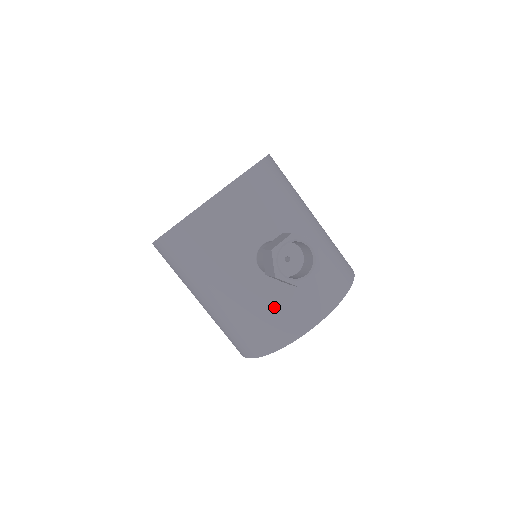
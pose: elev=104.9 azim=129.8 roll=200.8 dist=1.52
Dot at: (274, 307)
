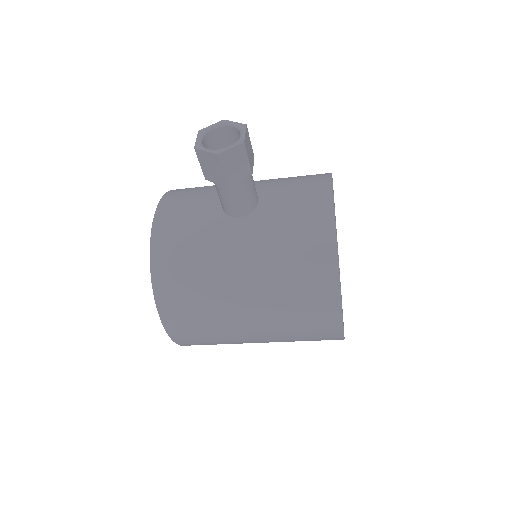
Dot at: (285, 227)
